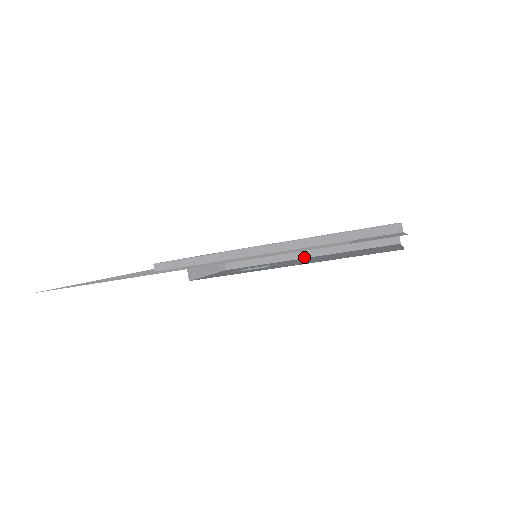
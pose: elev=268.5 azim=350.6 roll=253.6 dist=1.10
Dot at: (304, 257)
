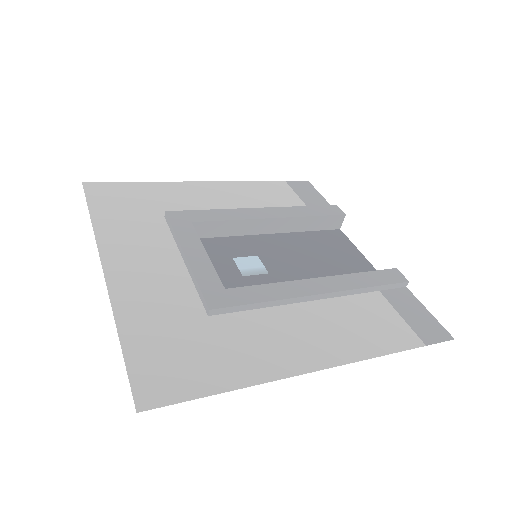
Dot at: (268, 233)
